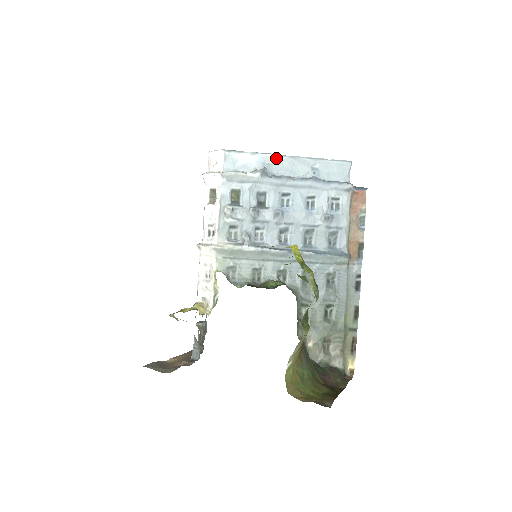
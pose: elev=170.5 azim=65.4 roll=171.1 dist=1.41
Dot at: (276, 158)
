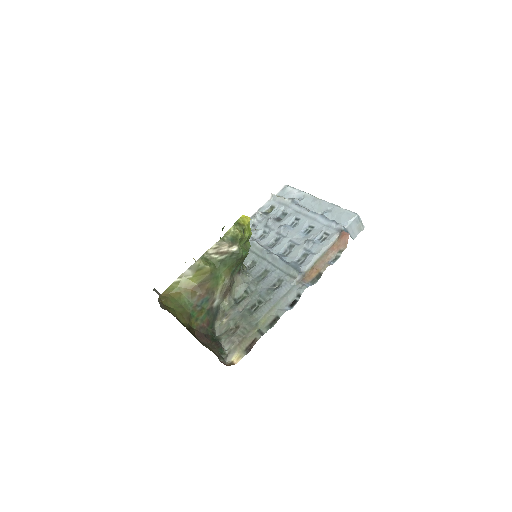
Dot at: (310, 197)
